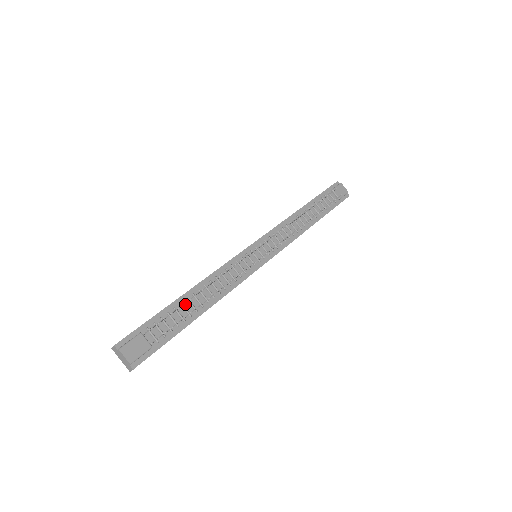
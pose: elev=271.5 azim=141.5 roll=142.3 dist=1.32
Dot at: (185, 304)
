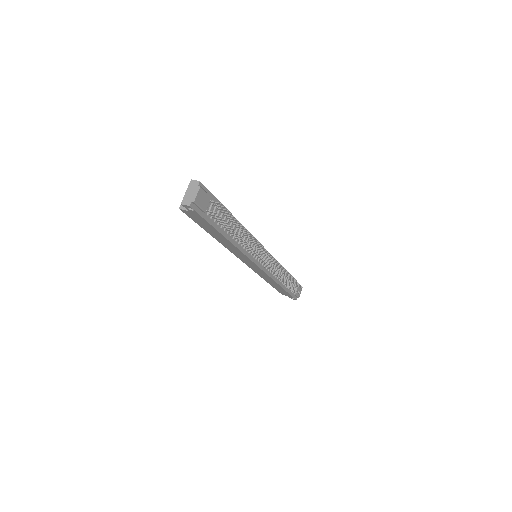
Dot at: (229, 221)
